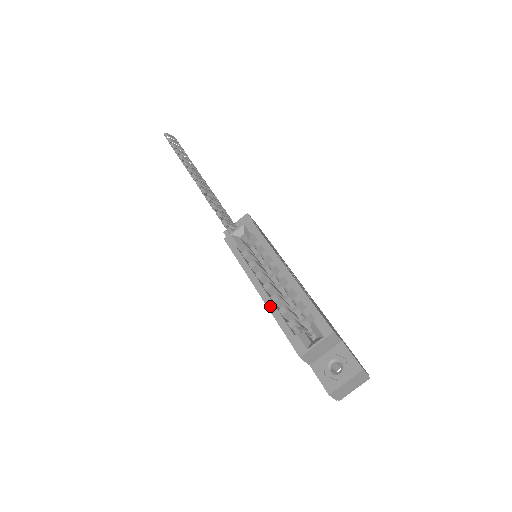
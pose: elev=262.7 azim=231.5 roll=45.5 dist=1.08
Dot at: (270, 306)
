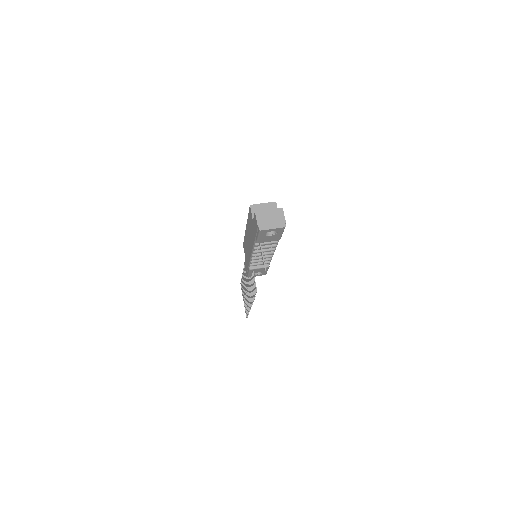
Dot at: occluded
